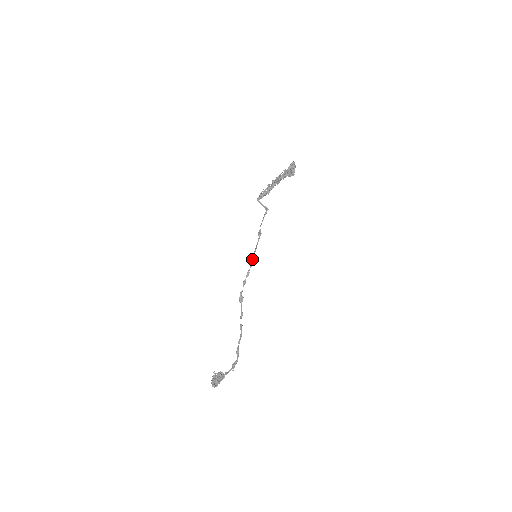
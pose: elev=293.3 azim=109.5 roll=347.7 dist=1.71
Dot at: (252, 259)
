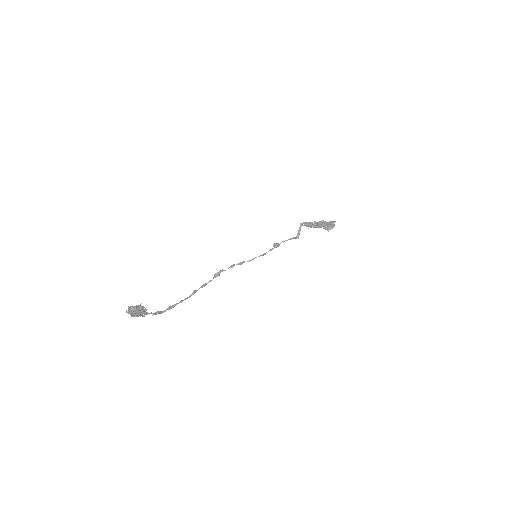
Dot at: occluded
